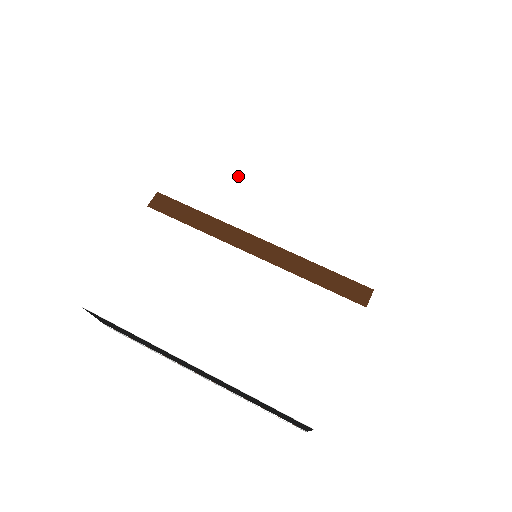
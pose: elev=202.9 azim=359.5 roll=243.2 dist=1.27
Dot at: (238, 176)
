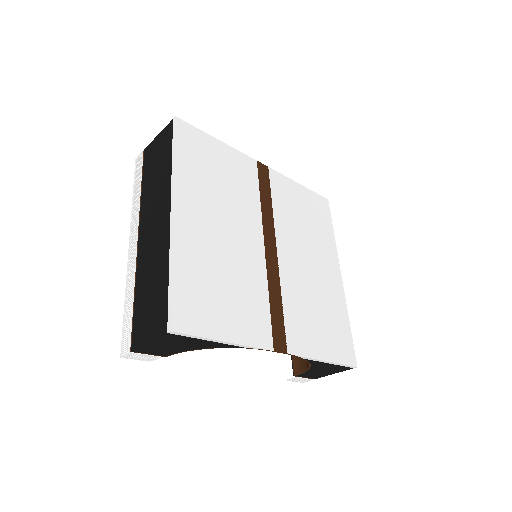
Dot at: (304, 225)
